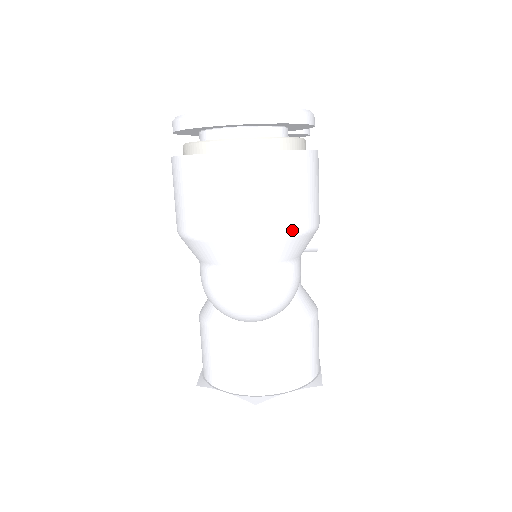
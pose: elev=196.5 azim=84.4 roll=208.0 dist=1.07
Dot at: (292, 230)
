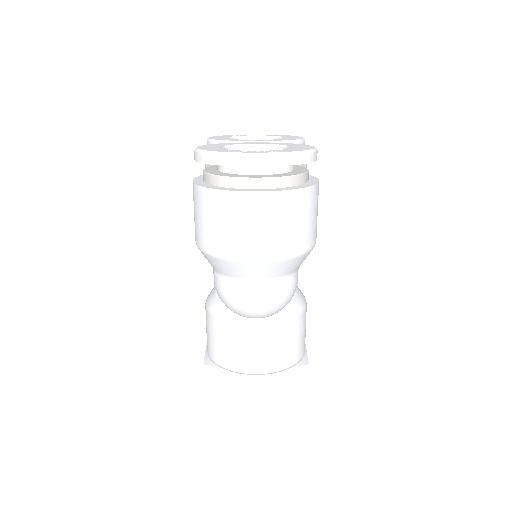
Dot at: (297, 252)
